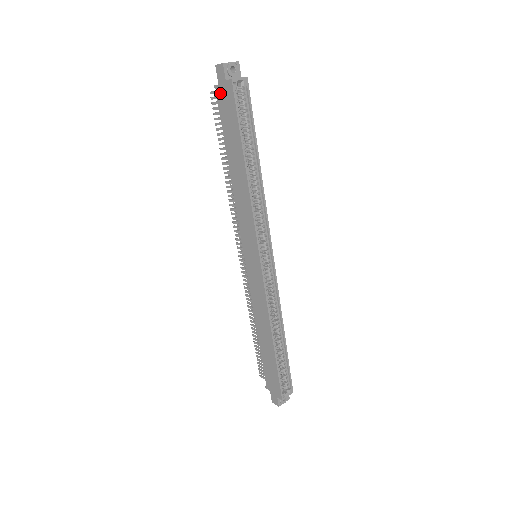
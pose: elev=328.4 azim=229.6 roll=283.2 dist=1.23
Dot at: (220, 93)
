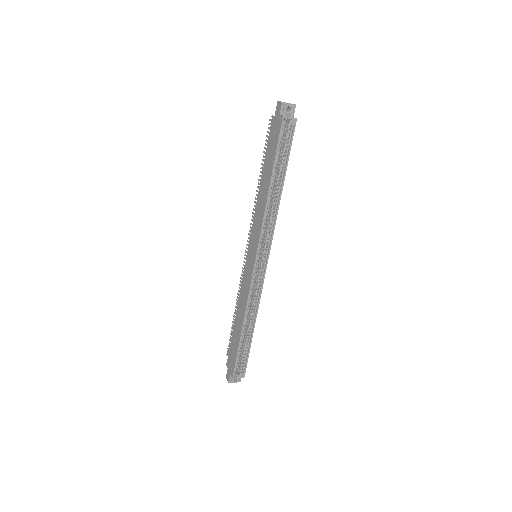
Dot at: (273, 123)
